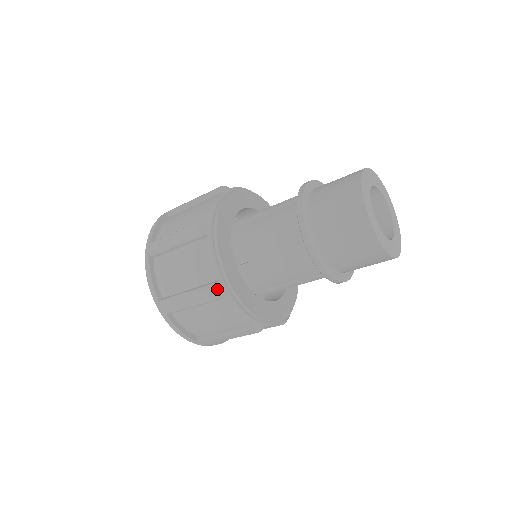
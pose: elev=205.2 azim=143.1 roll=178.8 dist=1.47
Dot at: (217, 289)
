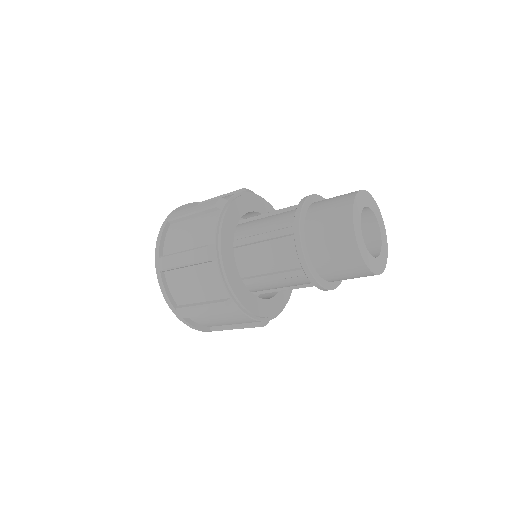
Dot at: (208, 250)
